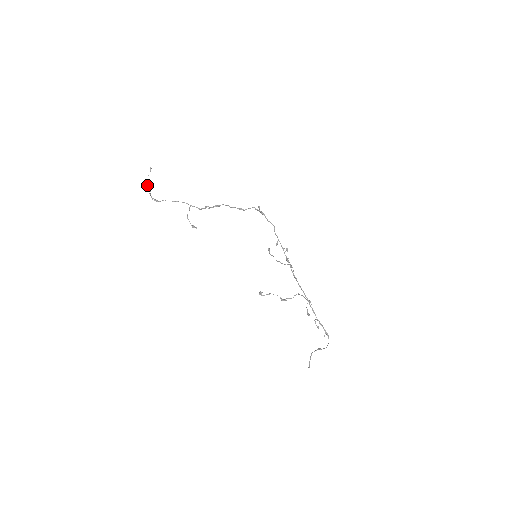
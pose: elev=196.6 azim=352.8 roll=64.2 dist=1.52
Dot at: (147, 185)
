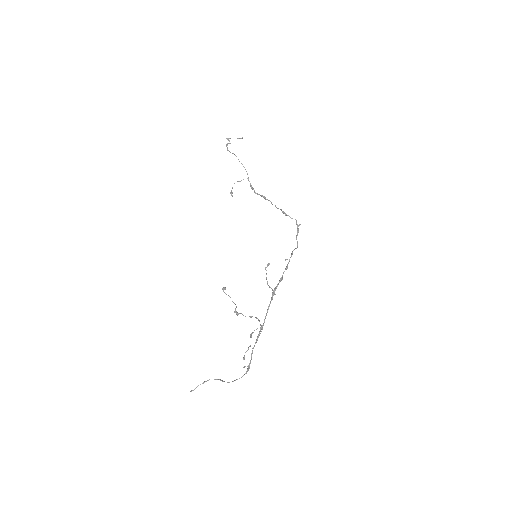
Dot at: (229, 141)
